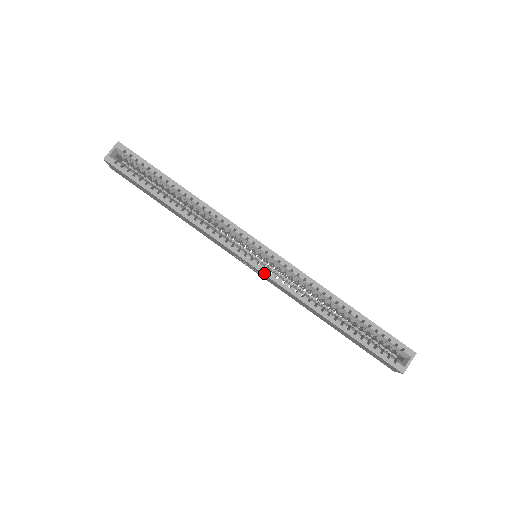
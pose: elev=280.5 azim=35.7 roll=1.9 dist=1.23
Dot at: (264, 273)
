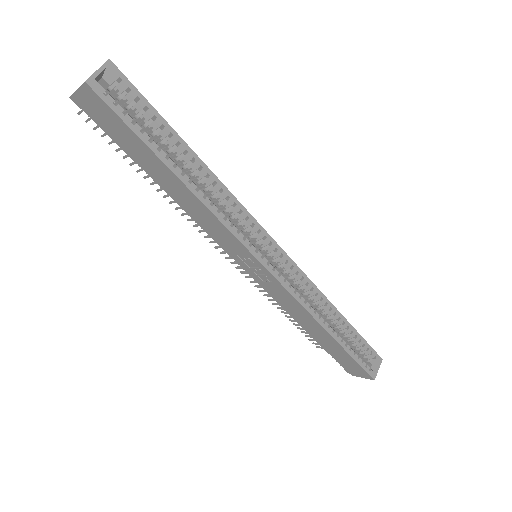
Dot at: (279, 281)
